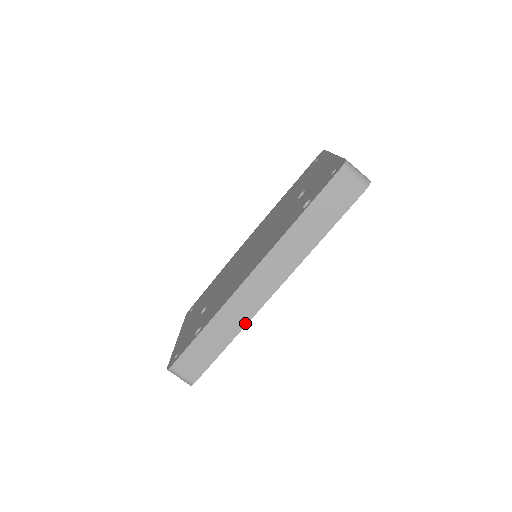
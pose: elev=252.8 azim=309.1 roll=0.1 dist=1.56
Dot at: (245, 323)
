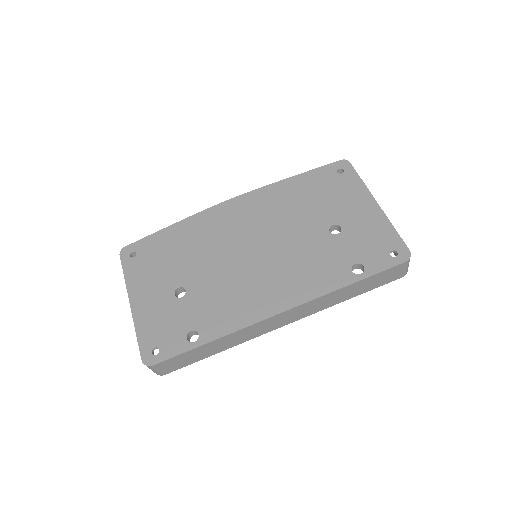
Dot at: (245, 341)
